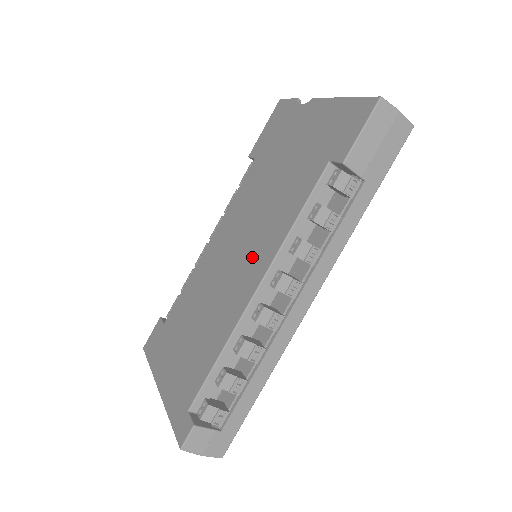
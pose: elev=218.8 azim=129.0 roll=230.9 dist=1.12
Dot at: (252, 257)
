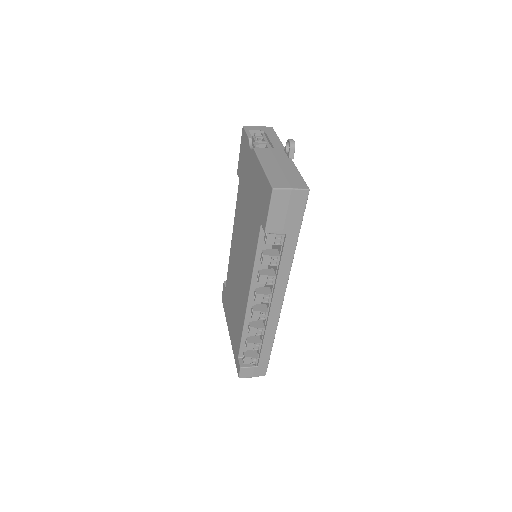
Dot at: (245, 272)
